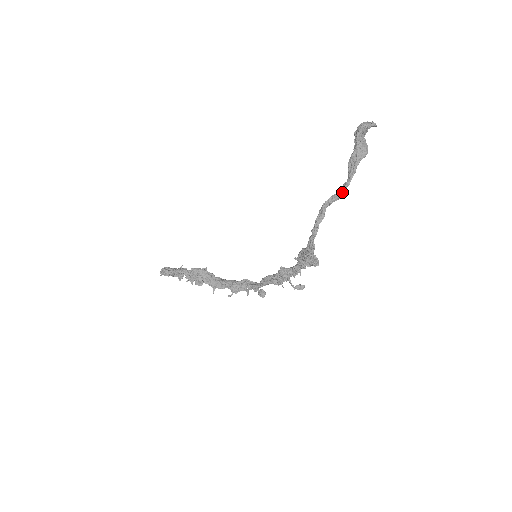
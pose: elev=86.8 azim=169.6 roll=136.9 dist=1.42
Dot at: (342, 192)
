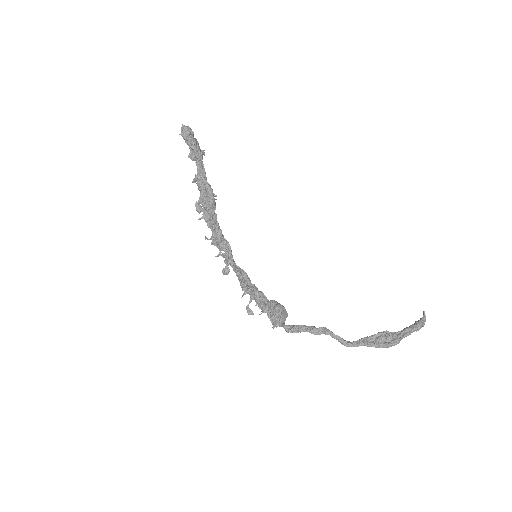
Dot at: (347, 346)
